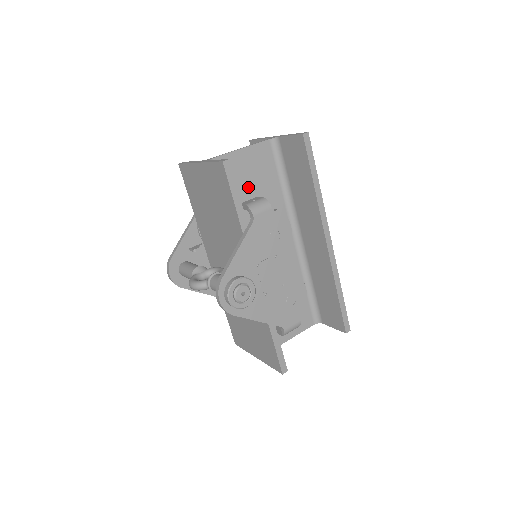
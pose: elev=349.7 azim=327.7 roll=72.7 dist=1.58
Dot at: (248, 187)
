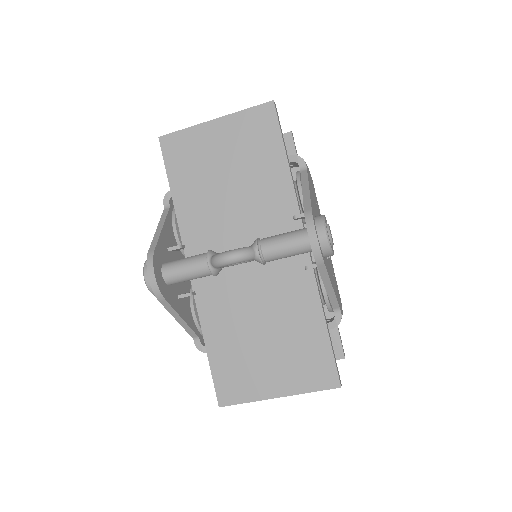
Dot at: occluded
